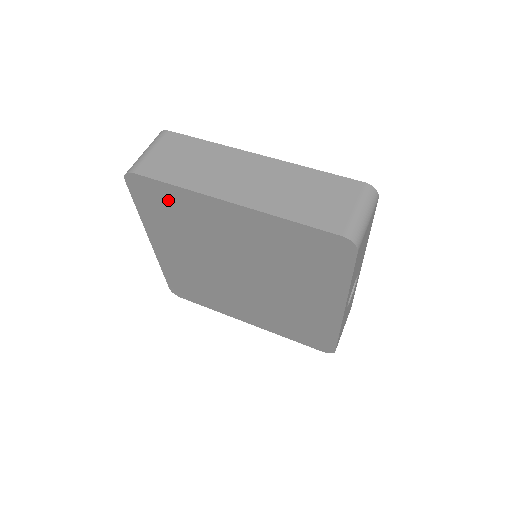
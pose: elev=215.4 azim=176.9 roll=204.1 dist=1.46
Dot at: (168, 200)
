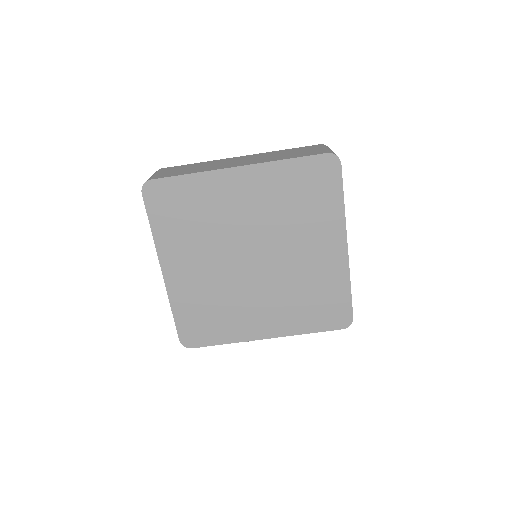
Dot at: (183, 196)
